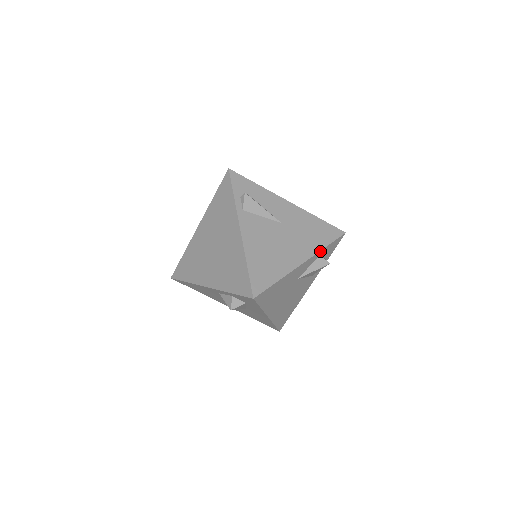
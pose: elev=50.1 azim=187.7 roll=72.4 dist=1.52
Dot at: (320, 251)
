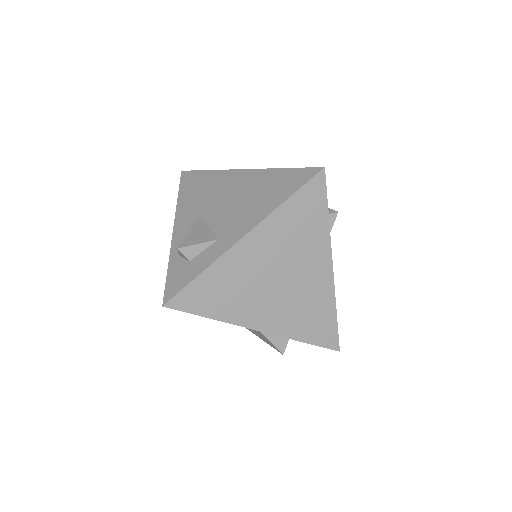
Dot at: occluded
